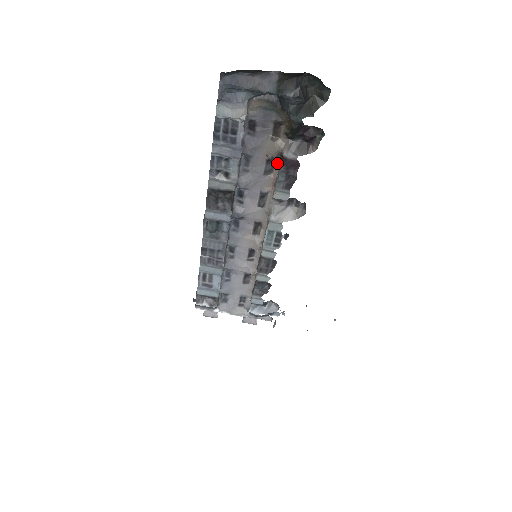
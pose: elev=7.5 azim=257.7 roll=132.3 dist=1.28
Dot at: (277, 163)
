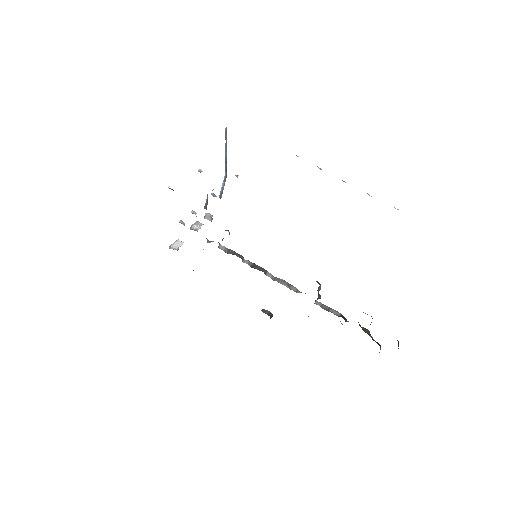
Dot at: (339, 313)
